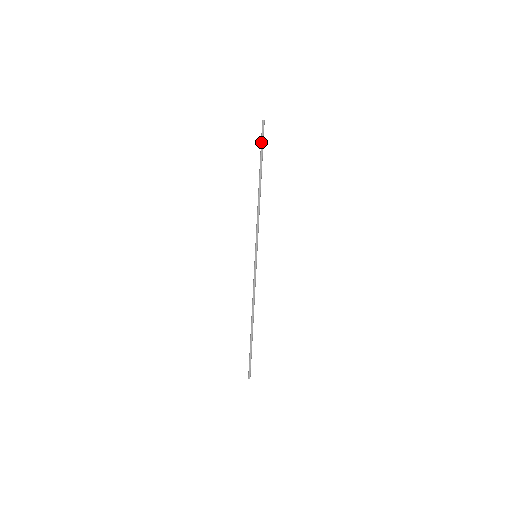
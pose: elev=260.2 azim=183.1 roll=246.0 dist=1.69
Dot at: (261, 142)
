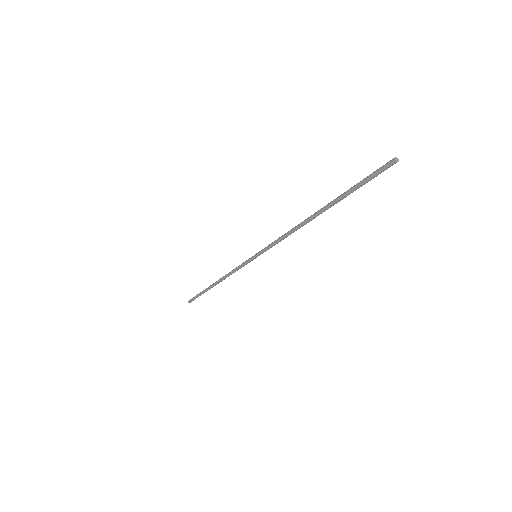
Dot at: (365, 183)
